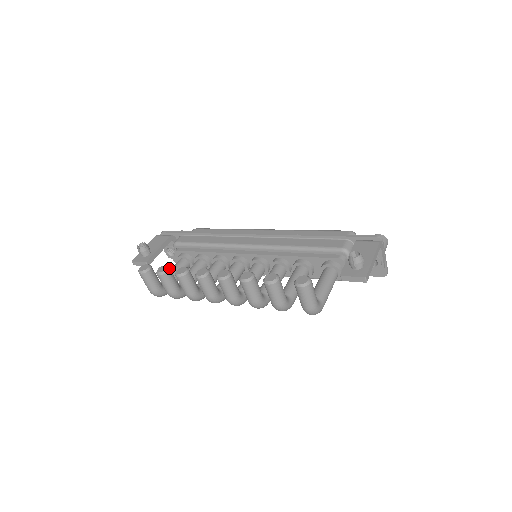
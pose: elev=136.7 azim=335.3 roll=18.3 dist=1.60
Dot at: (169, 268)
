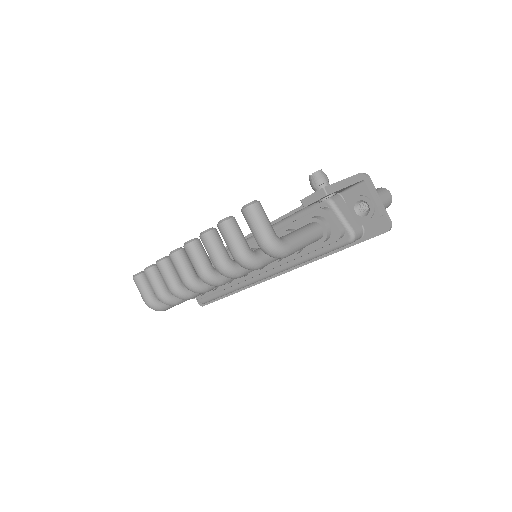
Dot at: occluded
